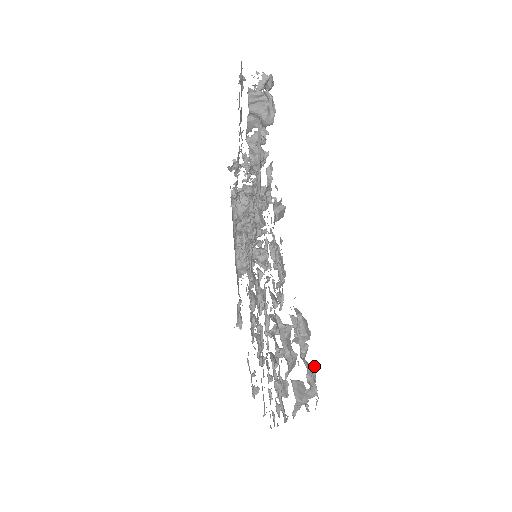
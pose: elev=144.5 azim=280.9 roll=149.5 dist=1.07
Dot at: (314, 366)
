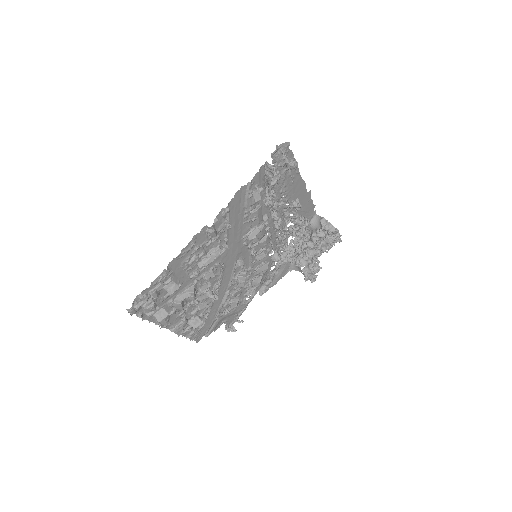
Dot at: (154, 304)
